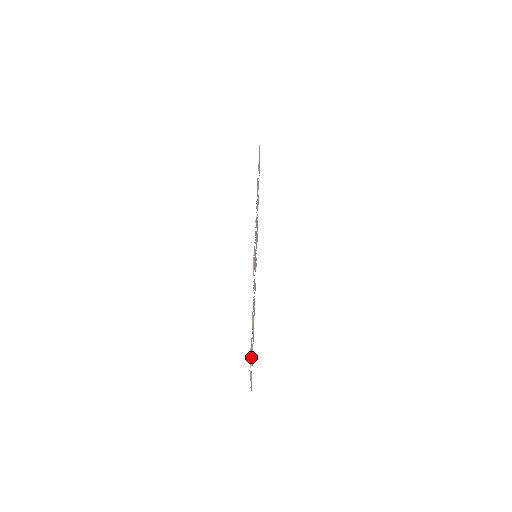
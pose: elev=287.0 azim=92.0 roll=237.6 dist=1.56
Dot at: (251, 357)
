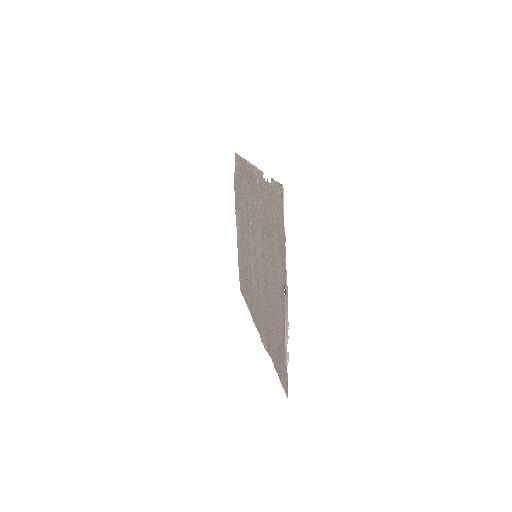
Dot at: (287, 327)
